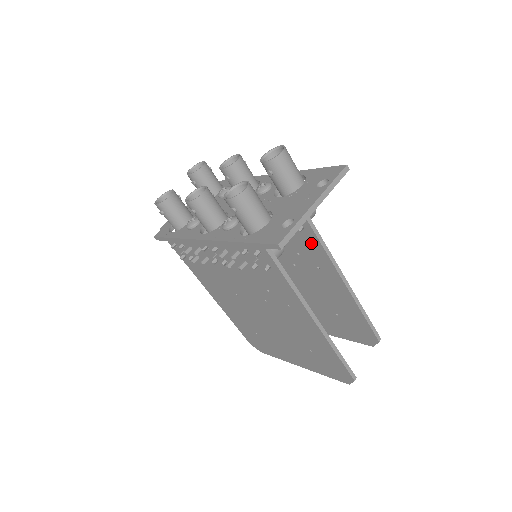
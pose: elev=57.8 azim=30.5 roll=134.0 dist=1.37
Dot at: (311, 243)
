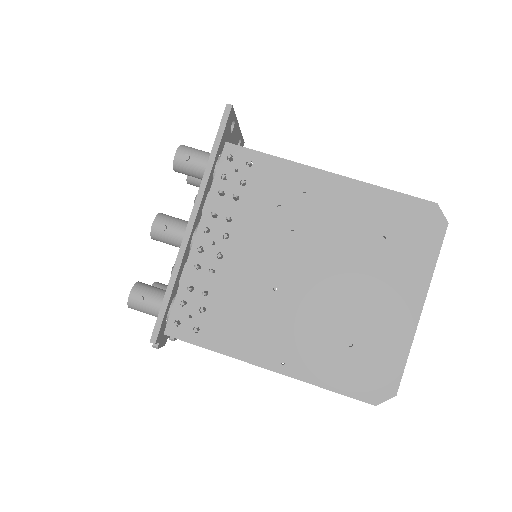
Dot at: occluded
